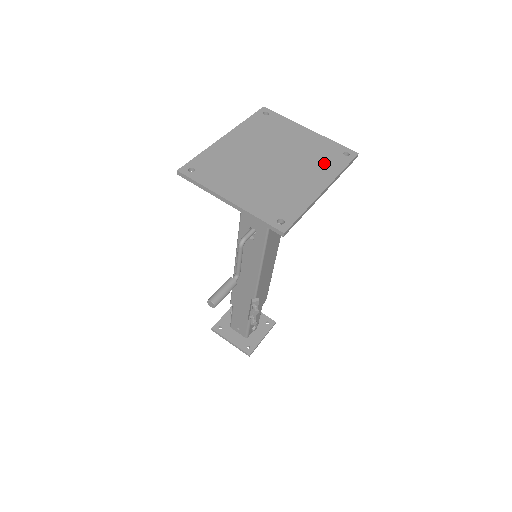
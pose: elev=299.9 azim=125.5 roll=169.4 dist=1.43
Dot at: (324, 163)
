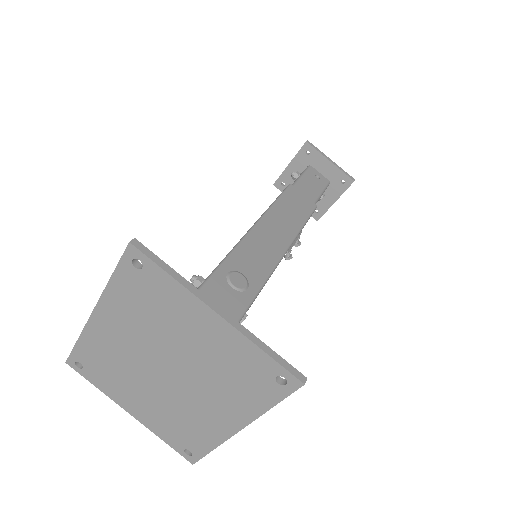
Dot at: (240, 391)
